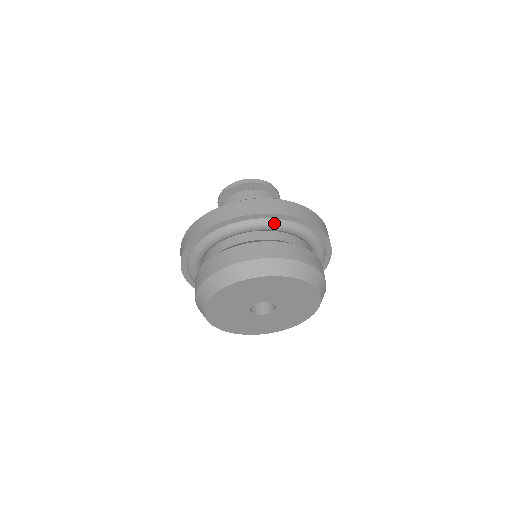
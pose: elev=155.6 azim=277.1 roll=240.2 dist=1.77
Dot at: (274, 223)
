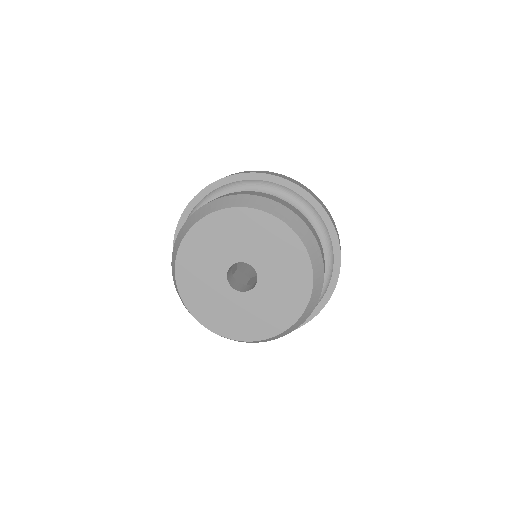
Dot at: (271, 186)
